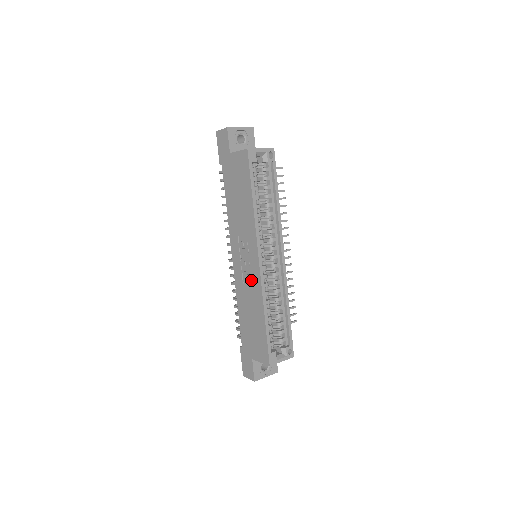
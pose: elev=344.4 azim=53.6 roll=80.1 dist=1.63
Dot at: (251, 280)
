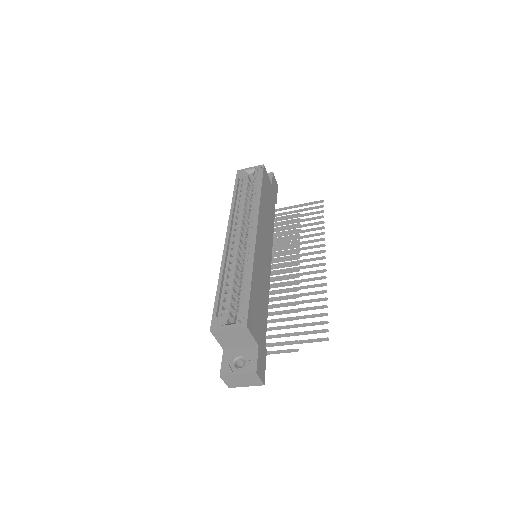
Dot at: occluded
